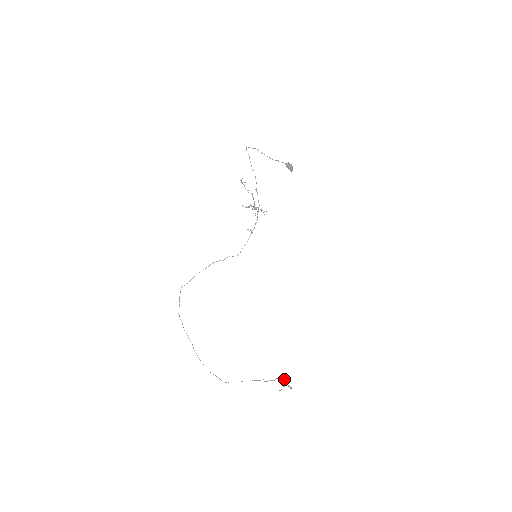
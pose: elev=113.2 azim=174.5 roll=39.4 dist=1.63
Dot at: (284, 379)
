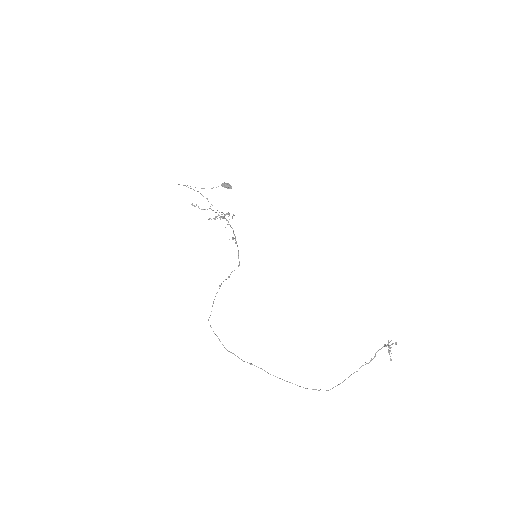
Dot at: occluded
